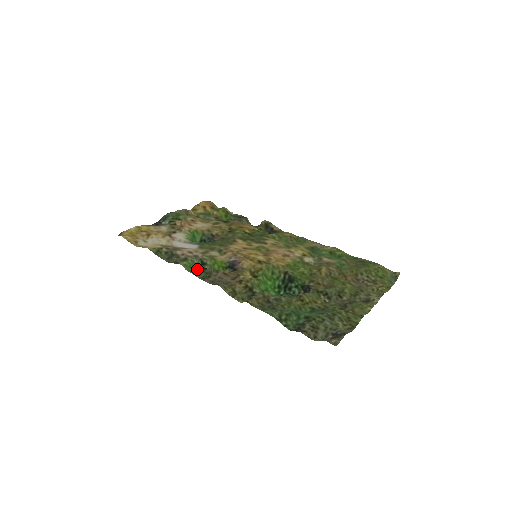
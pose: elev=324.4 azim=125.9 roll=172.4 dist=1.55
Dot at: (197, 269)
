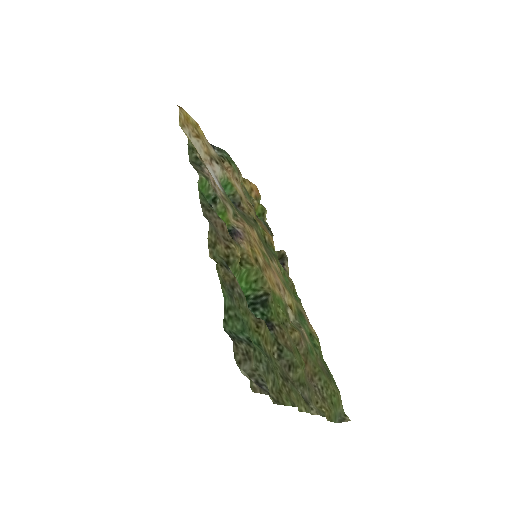
Dot at: (205, 196)
